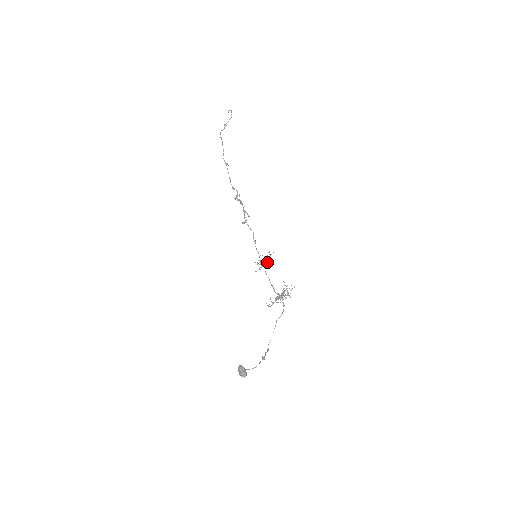
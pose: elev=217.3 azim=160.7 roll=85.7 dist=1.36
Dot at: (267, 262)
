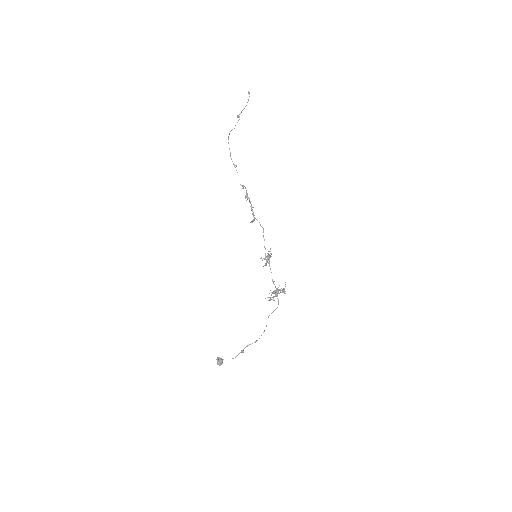
Dot at: (268, 260)
